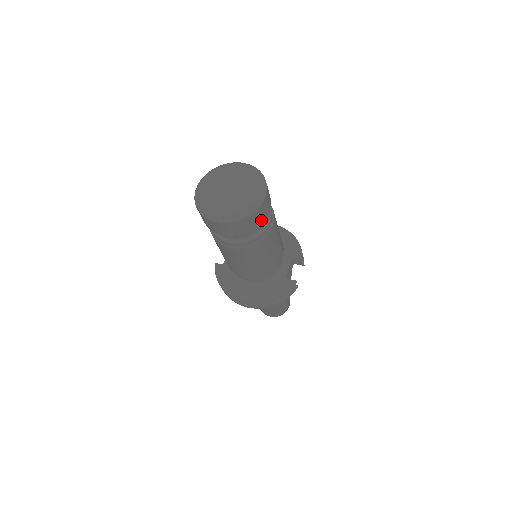
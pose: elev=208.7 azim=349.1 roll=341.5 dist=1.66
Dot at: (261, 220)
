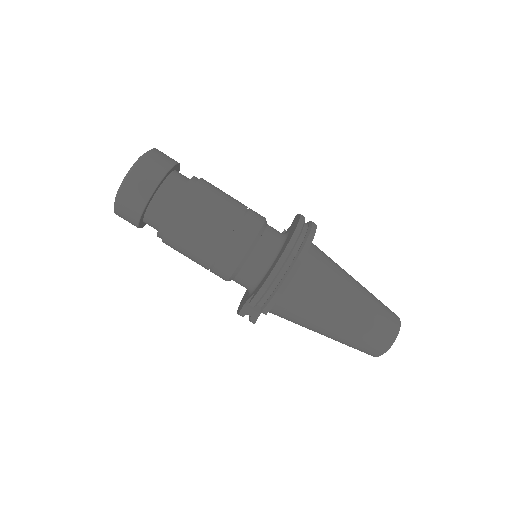
Dot at: occluded
